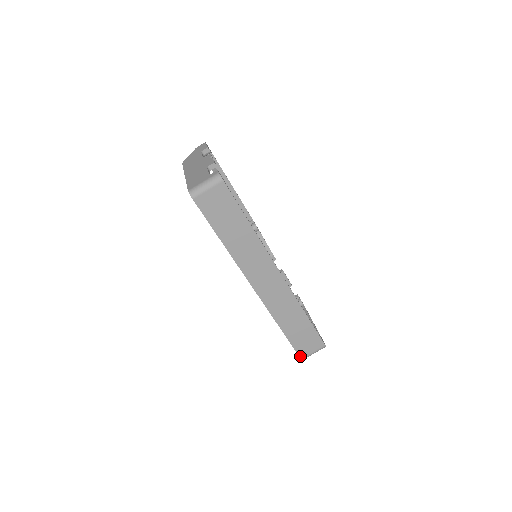
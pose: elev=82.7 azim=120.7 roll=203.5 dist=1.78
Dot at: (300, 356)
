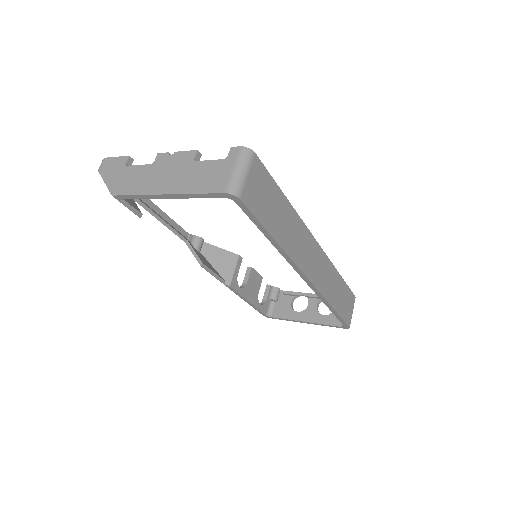
Dot at: (348, 325)
